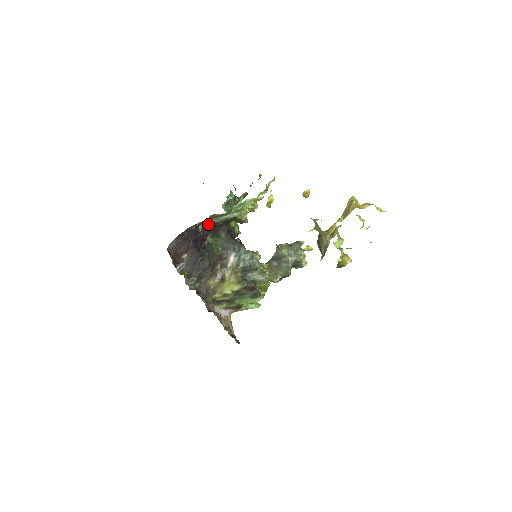
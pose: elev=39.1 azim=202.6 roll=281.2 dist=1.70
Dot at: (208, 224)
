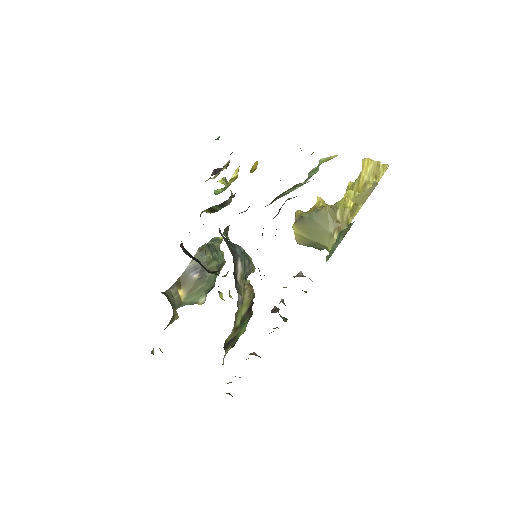
Dot at: occluded
